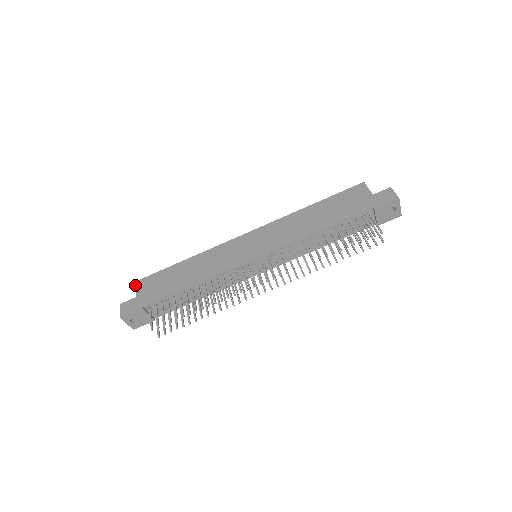
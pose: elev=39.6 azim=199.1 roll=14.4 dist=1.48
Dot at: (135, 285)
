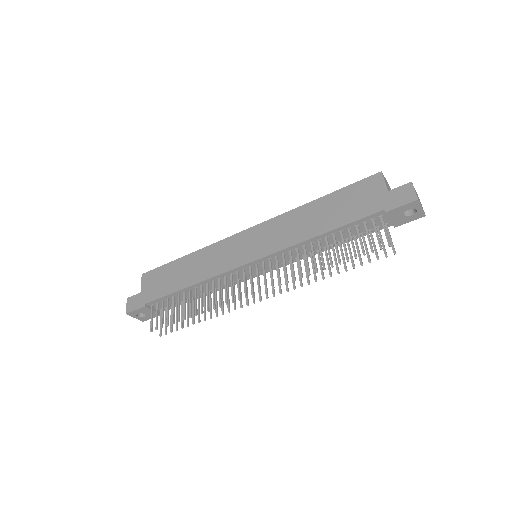
Dot at: (141, 278)
